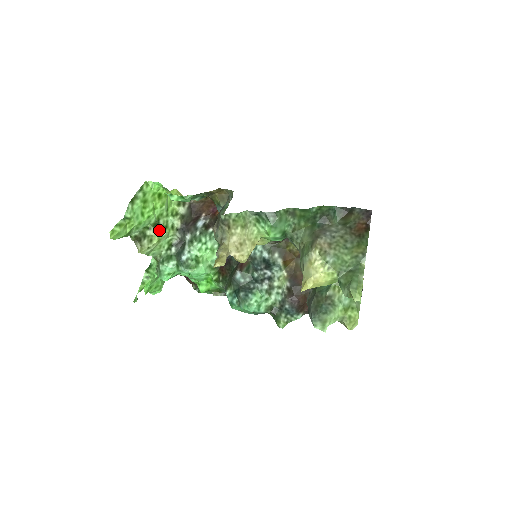
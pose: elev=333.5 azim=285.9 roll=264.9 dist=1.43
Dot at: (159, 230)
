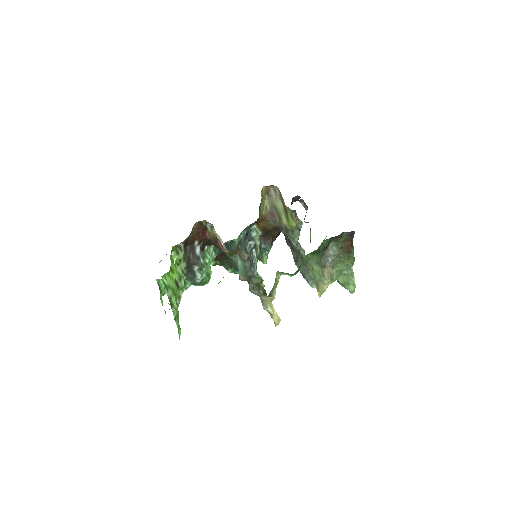
Dot at: (180, 286)
